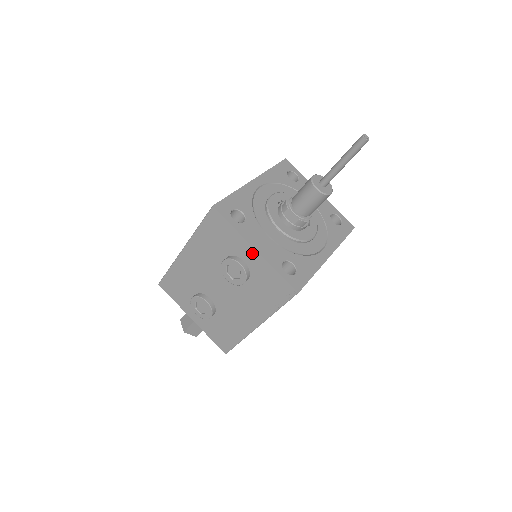
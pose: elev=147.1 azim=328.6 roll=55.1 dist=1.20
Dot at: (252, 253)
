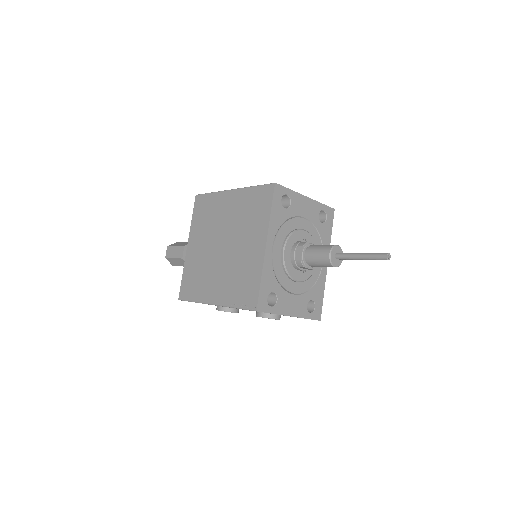
Dot at: occluded
